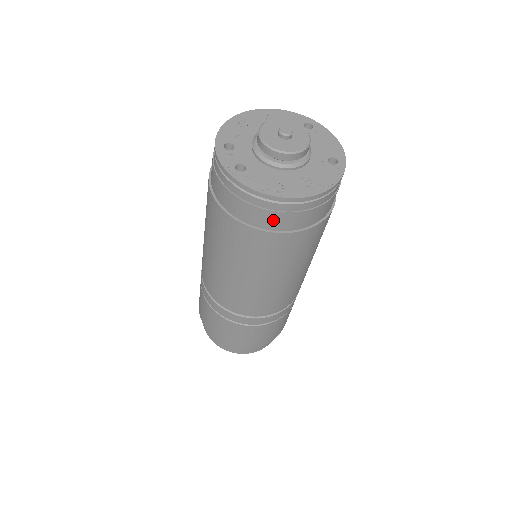
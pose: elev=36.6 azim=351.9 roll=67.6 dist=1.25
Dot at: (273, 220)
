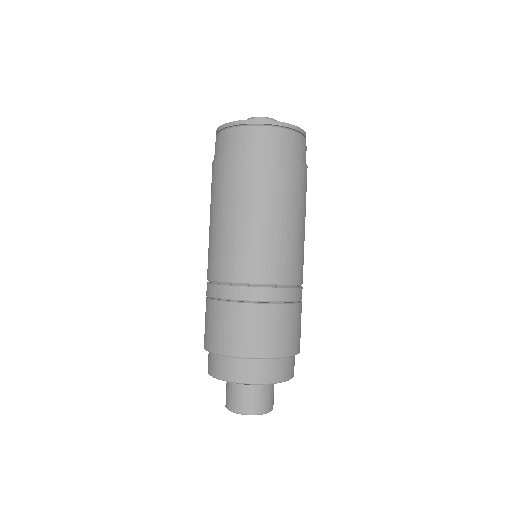
Dot at: (295, 148)
